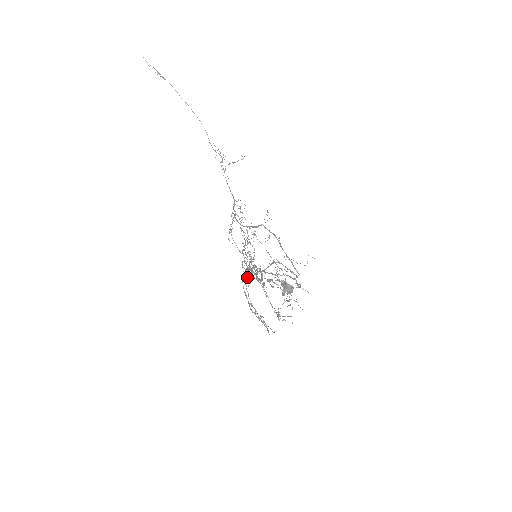
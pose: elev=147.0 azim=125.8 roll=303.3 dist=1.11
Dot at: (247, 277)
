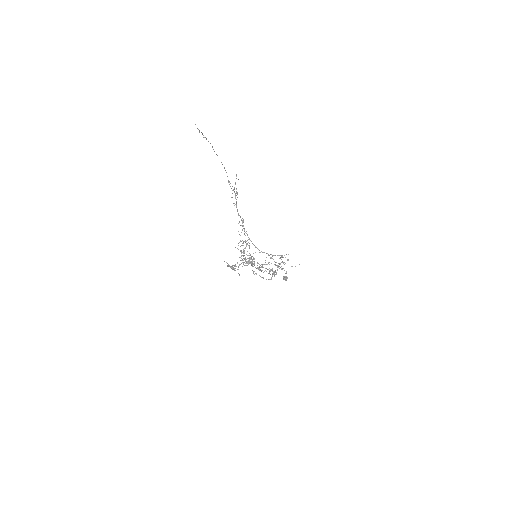
Dot at: (242, 262)
